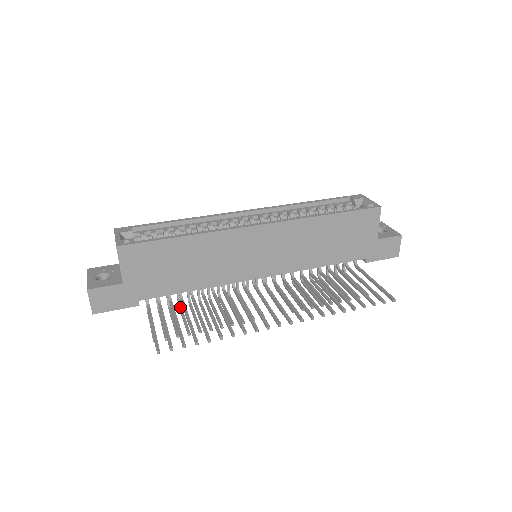
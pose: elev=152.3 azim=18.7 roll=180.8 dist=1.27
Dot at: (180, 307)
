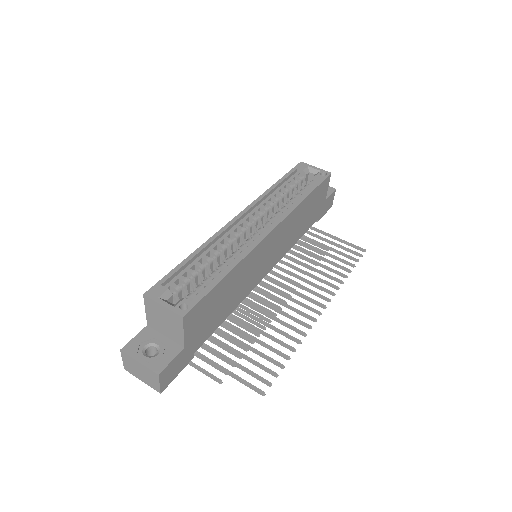
Dot at: occluded
